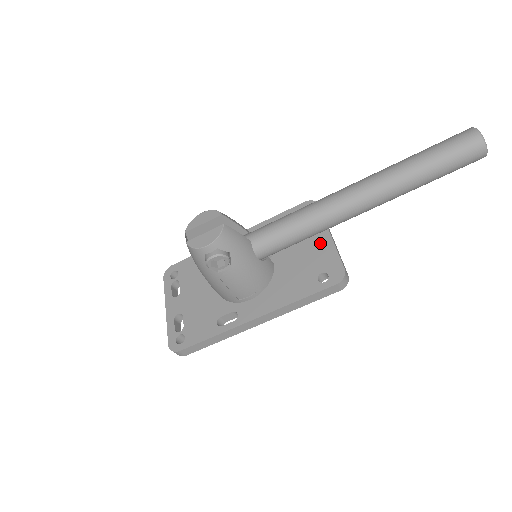
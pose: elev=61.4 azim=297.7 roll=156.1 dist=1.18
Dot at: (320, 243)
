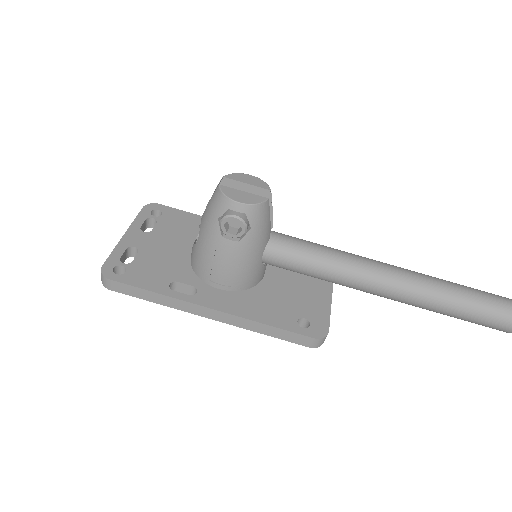
Dot at: (318, 293)
